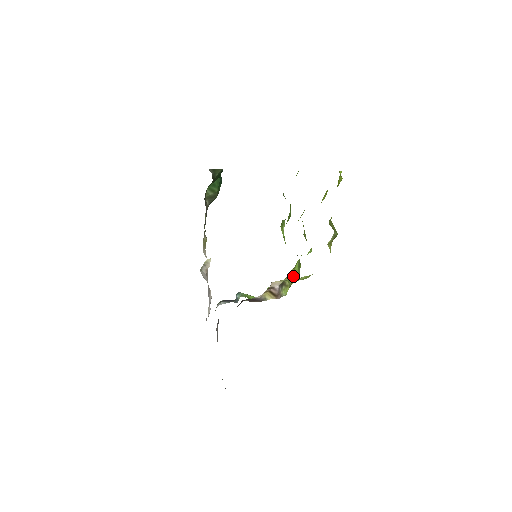
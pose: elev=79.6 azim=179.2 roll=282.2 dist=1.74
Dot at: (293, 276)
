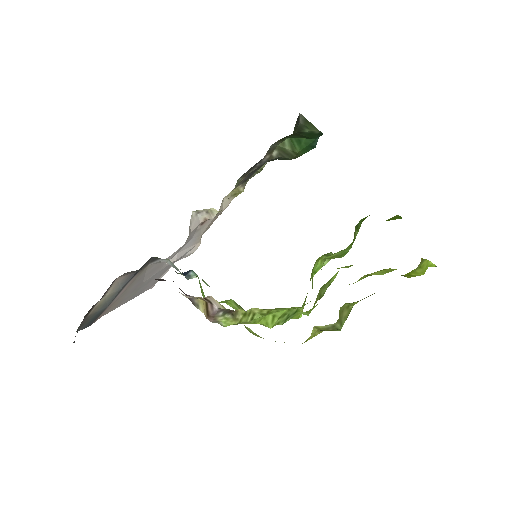
Dot at: (266, 317)
